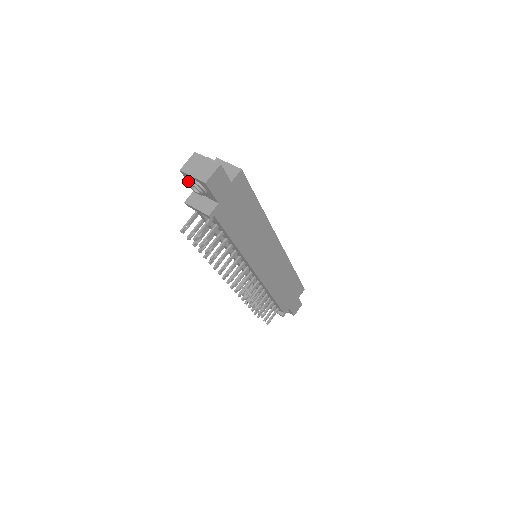
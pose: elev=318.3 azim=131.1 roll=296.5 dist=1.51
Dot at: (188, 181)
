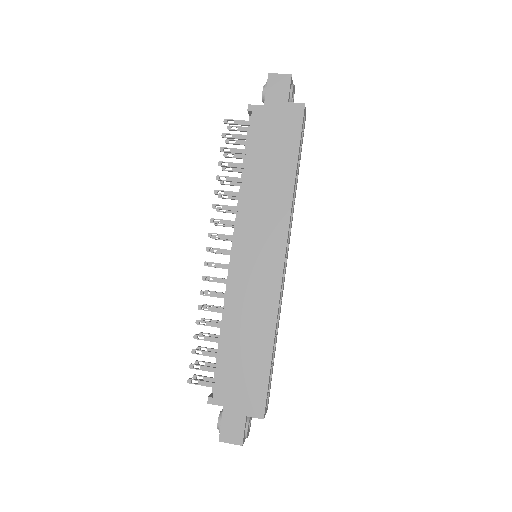
Dot at: occluded
